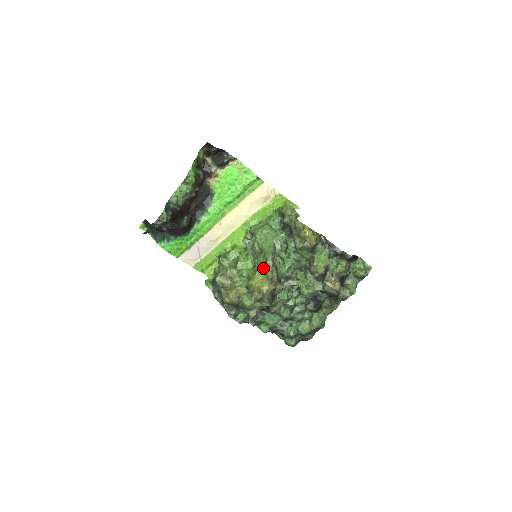
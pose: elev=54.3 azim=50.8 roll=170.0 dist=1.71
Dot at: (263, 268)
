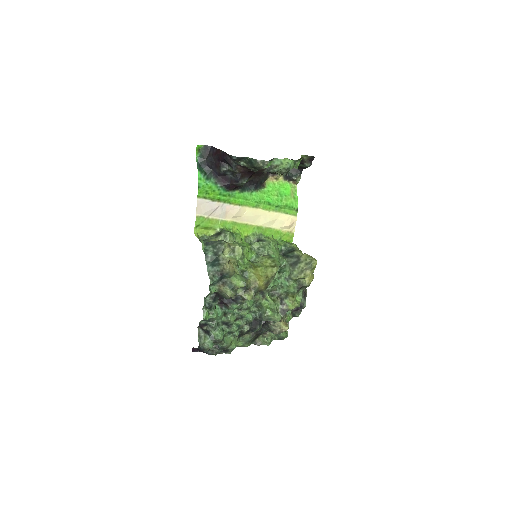
Dot at: (266, 269)
